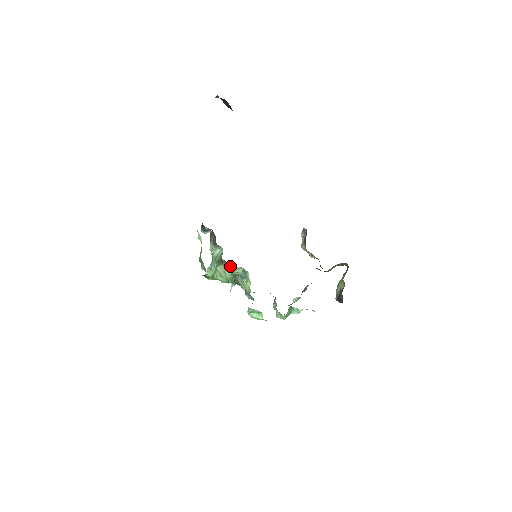
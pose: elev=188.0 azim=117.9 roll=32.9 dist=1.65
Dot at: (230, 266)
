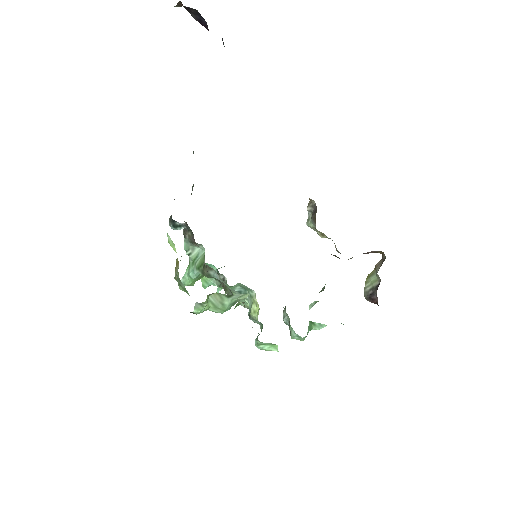
Dot at: (231, 295)
